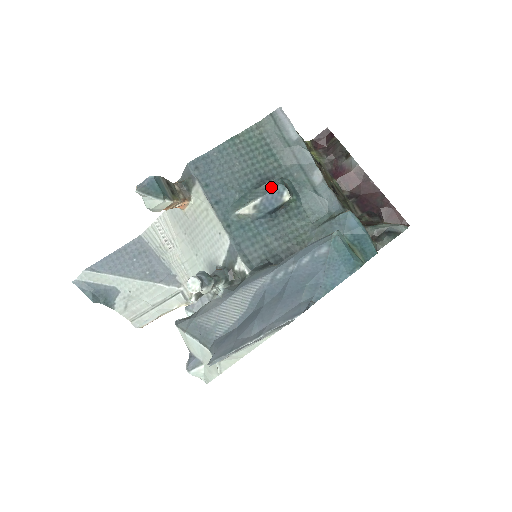
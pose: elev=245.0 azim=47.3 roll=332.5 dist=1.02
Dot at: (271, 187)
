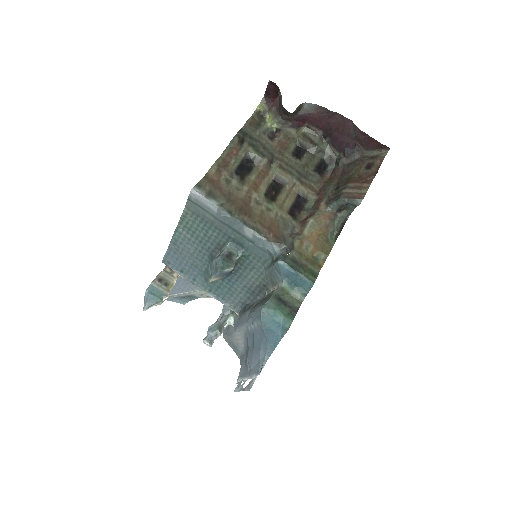
Dot at: (216, 269)
